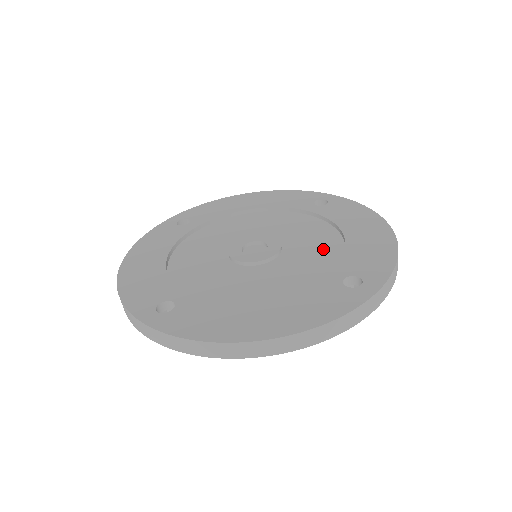
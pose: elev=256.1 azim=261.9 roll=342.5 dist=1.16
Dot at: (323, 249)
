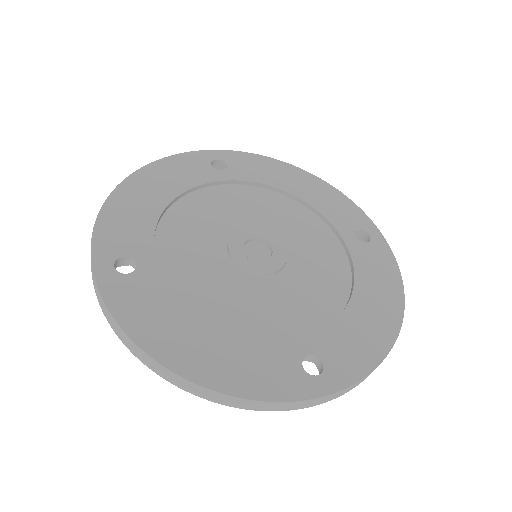
Dot at: (320, 298)
